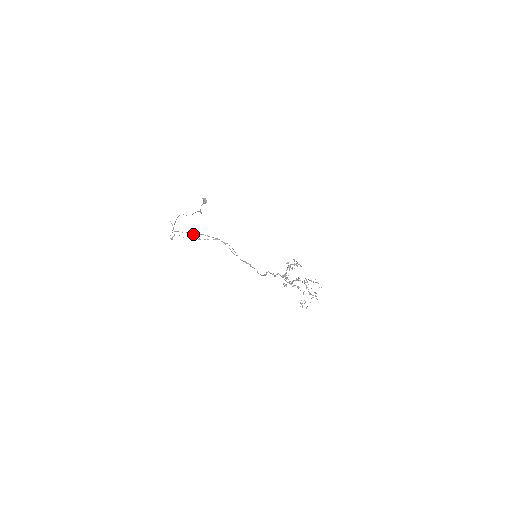
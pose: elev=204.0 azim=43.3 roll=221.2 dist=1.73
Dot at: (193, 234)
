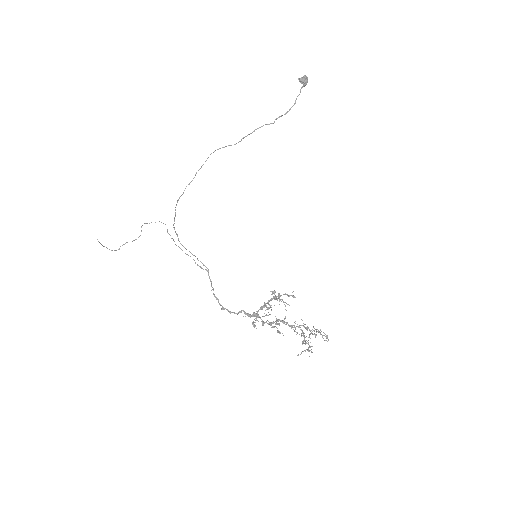
Dot at: (174, 219)
